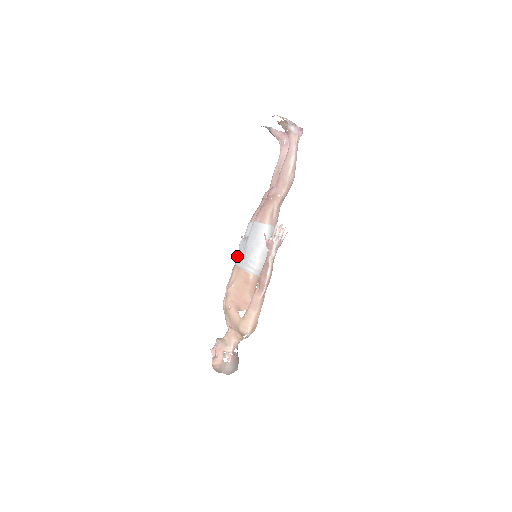
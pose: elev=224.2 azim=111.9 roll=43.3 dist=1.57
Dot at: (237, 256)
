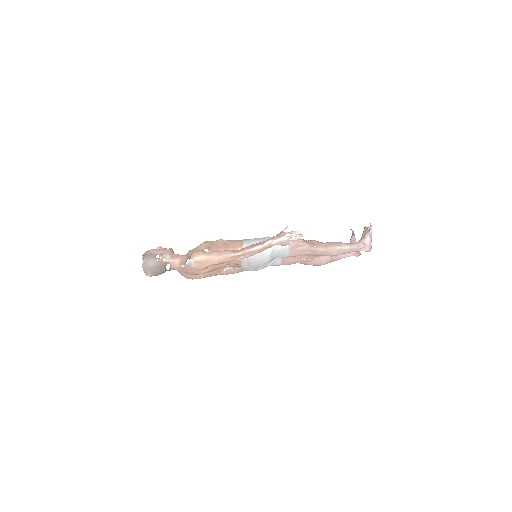
Dot at: occluded
